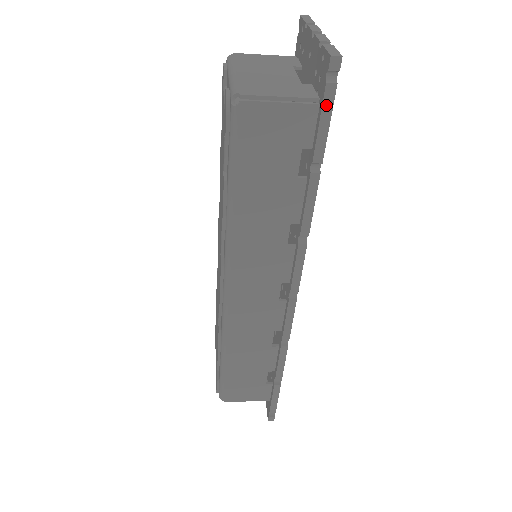
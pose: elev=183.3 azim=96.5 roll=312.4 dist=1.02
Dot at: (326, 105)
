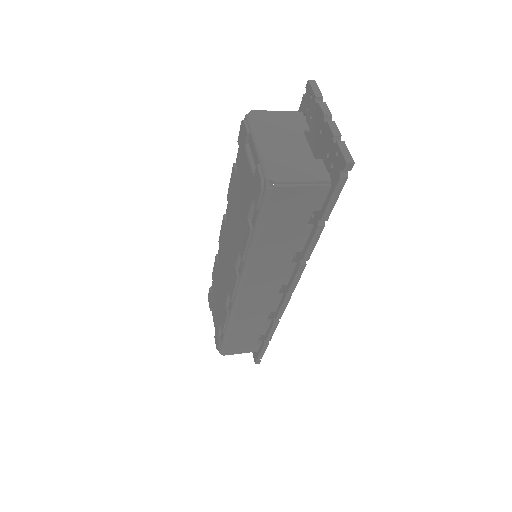
Dot at: (337, 189)
